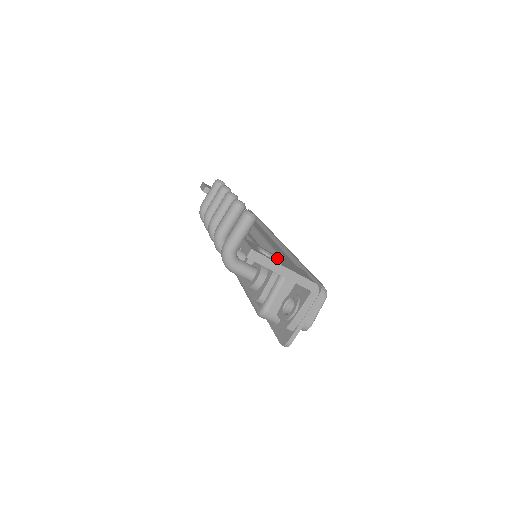
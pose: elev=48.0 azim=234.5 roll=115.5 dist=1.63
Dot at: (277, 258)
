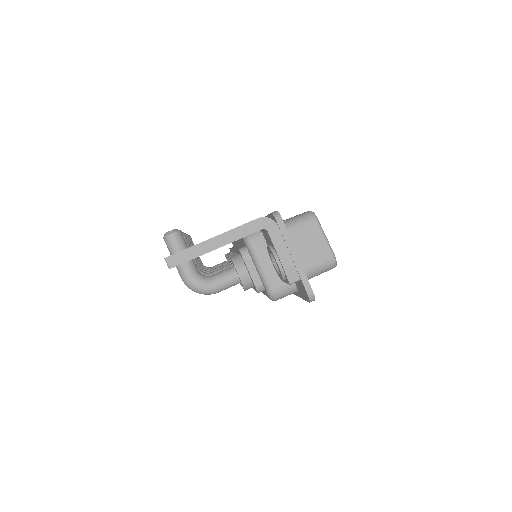
Dot at: occluded
